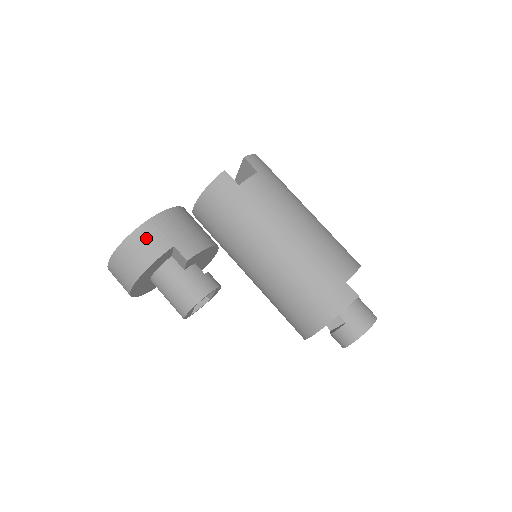
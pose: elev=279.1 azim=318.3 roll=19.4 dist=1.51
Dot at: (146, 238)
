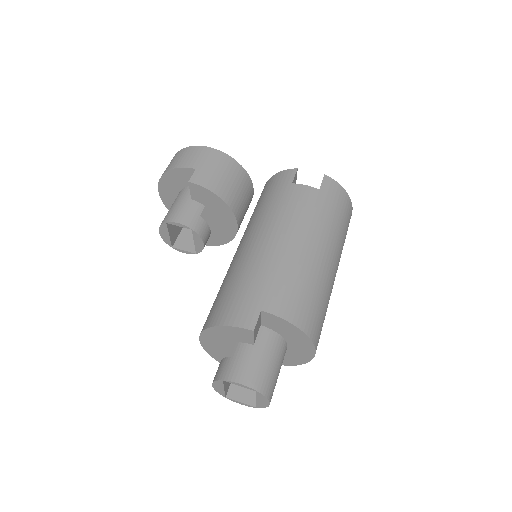
Dot at: (191, 153)
